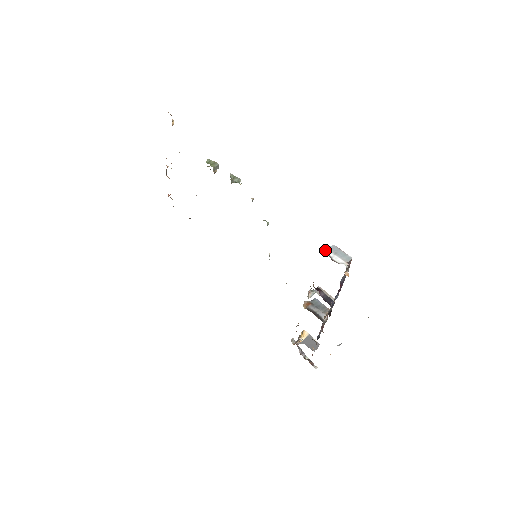
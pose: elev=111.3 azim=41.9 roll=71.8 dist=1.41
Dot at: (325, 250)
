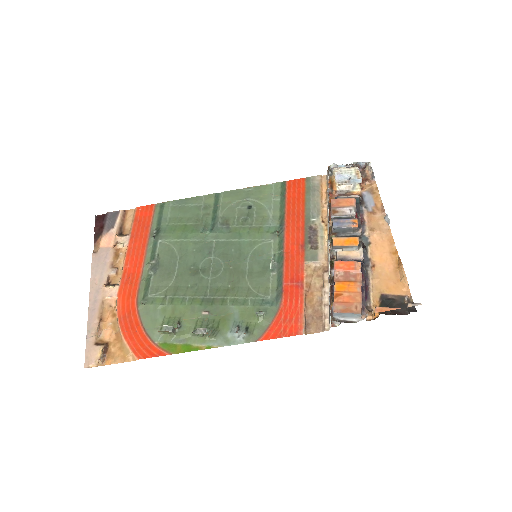
Dot at: (334, 323)
